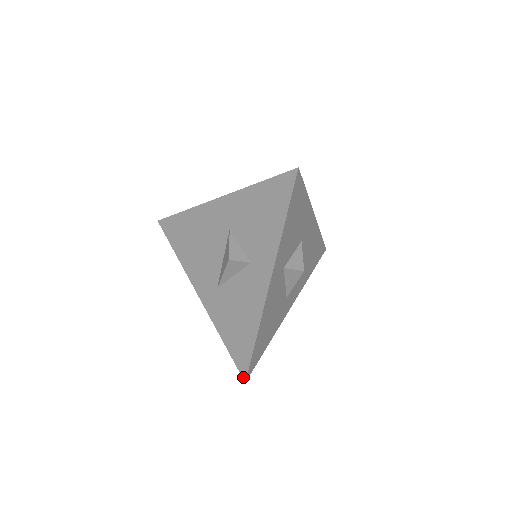
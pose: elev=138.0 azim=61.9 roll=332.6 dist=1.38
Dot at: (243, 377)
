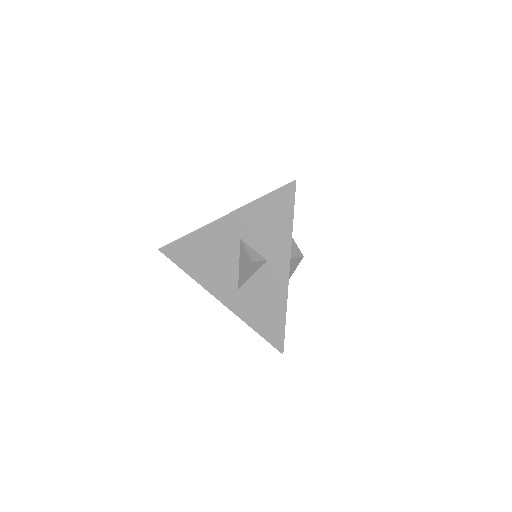
Dot at: (280, 351)
